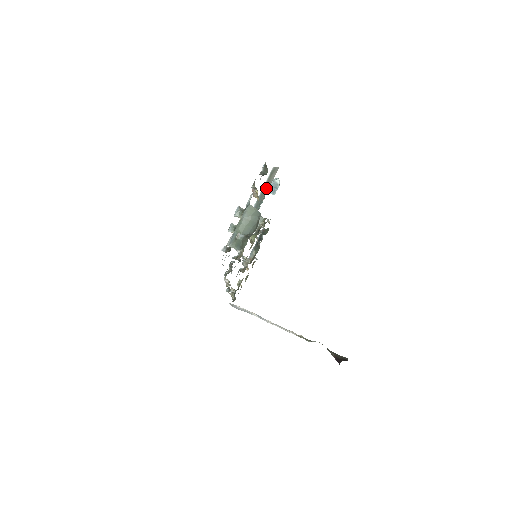
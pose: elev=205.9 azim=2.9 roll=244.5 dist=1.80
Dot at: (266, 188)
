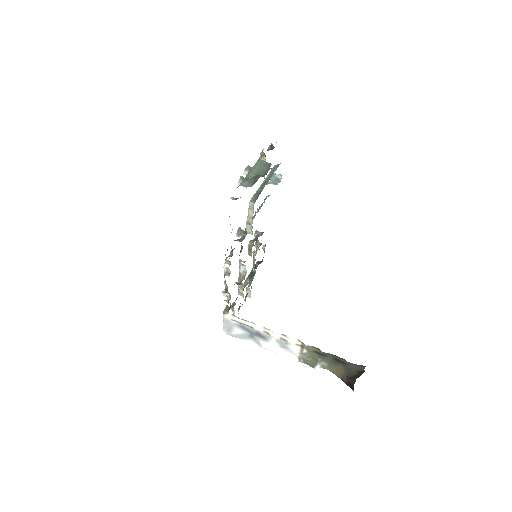
Dot at: (269, 177)
